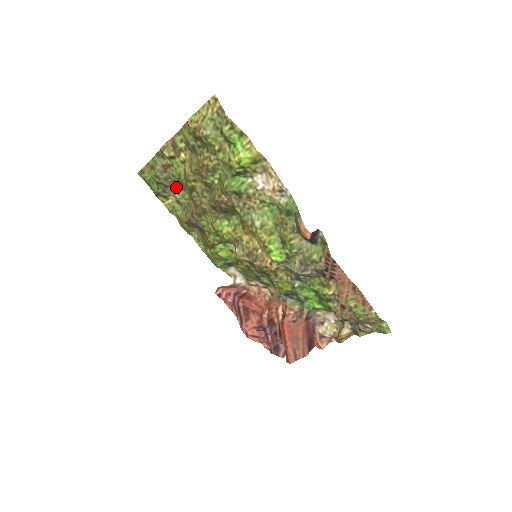
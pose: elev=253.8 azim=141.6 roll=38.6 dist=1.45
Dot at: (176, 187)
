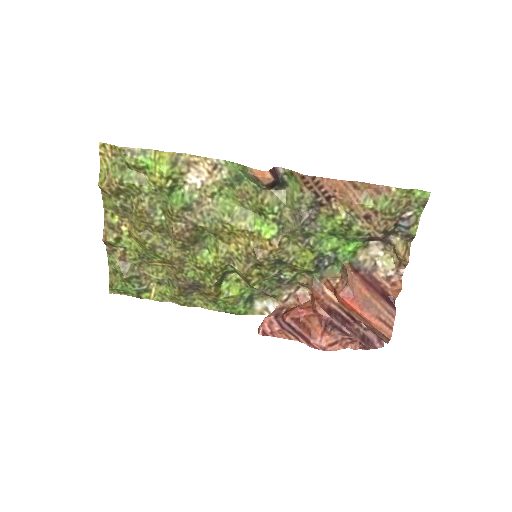
Dot at: (146, 270)
